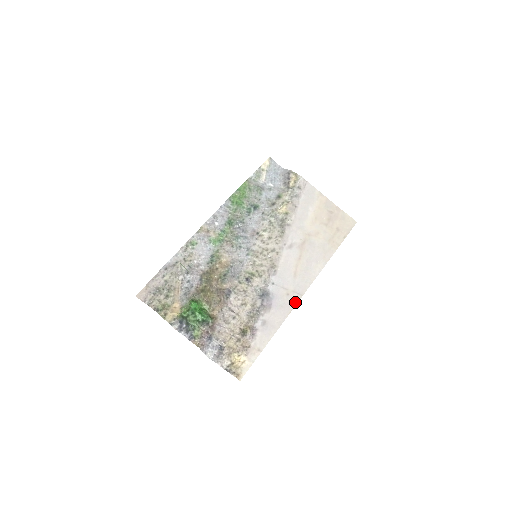
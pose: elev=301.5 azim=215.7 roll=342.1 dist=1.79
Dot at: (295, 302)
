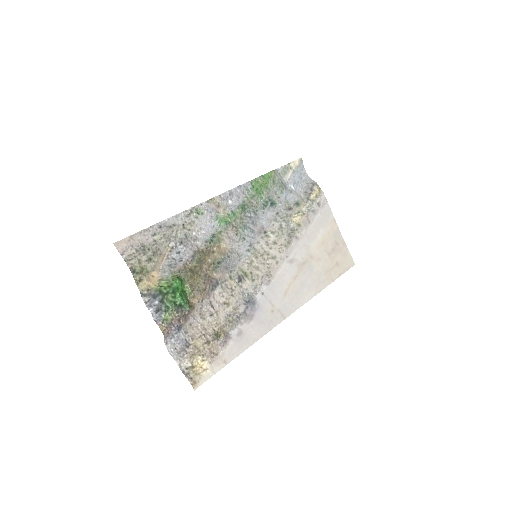
Dot at: (276, 323)
